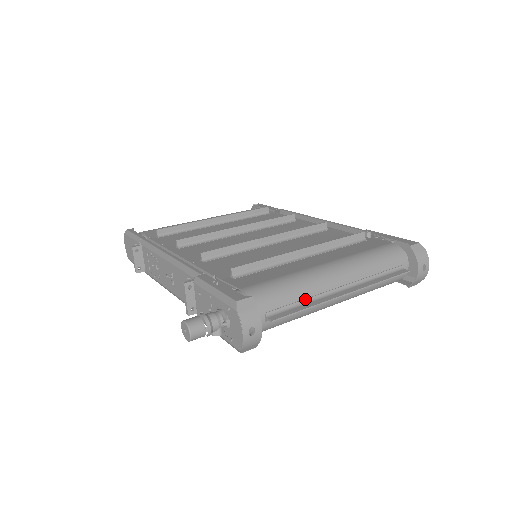
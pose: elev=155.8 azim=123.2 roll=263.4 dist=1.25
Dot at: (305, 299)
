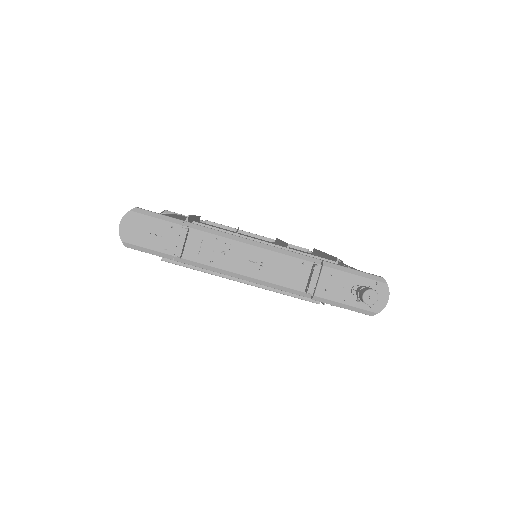
Dot at: occluded
